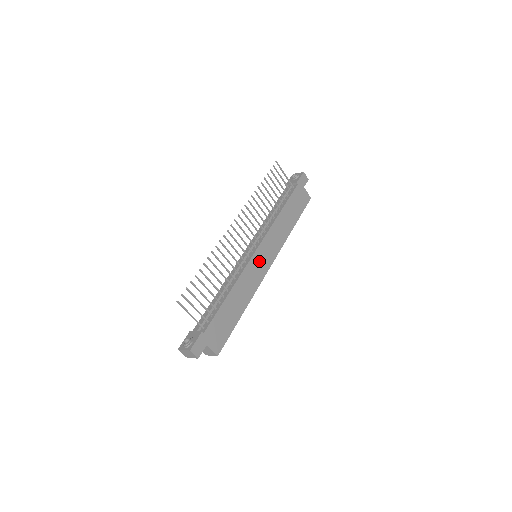
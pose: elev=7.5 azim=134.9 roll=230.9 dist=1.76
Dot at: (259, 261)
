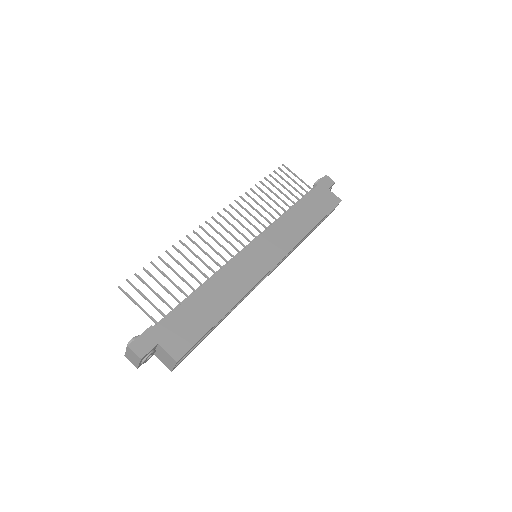
Dot at: (255, 257)
